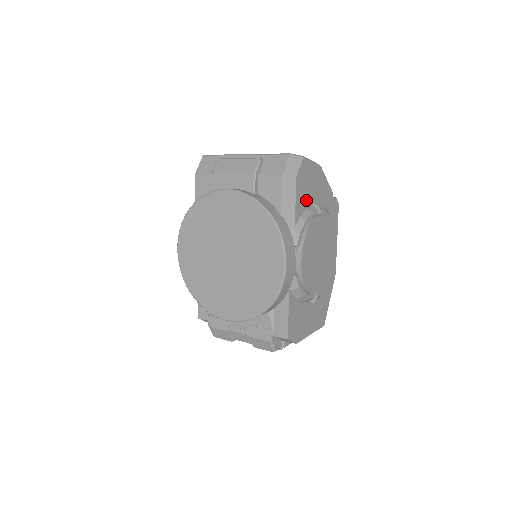
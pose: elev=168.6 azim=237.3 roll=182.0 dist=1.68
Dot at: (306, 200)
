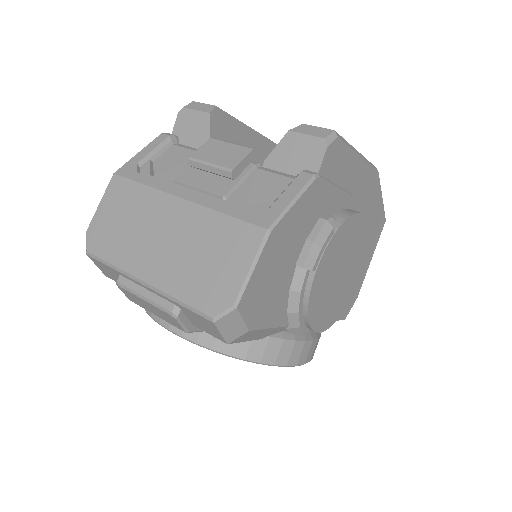
Dot at: (281, 291)
